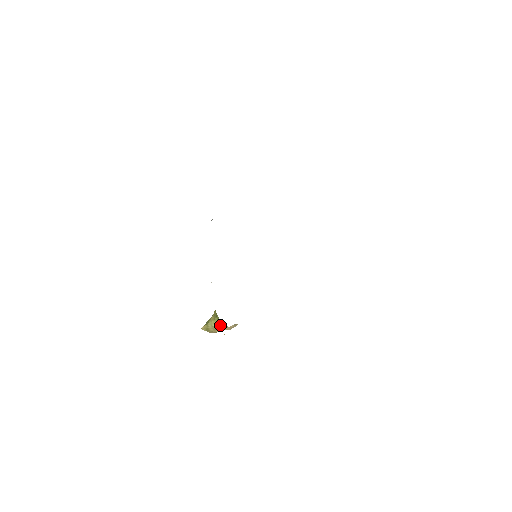
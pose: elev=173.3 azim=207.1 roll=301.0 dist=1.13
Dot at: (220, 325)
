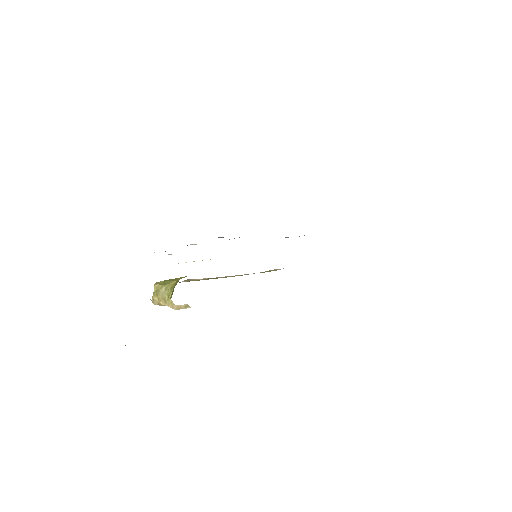
Dot at: (170, 298)
